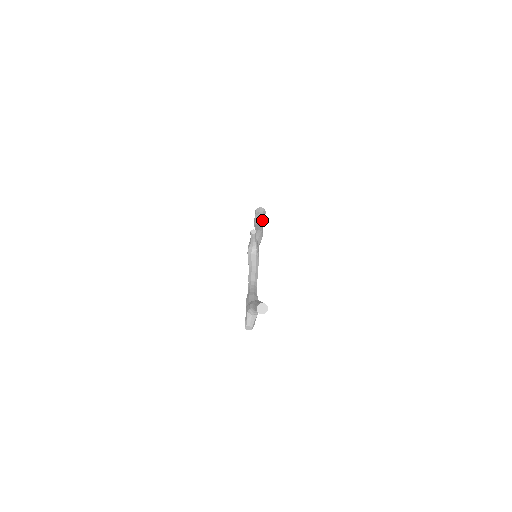
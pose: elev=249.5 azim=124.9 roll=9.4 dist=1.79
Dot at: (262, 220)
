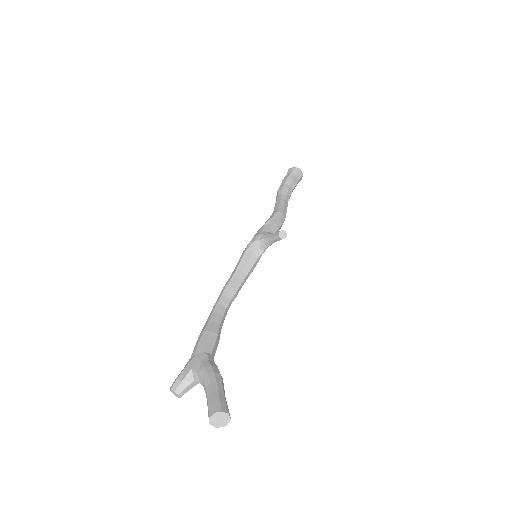
Dot at: occluded
